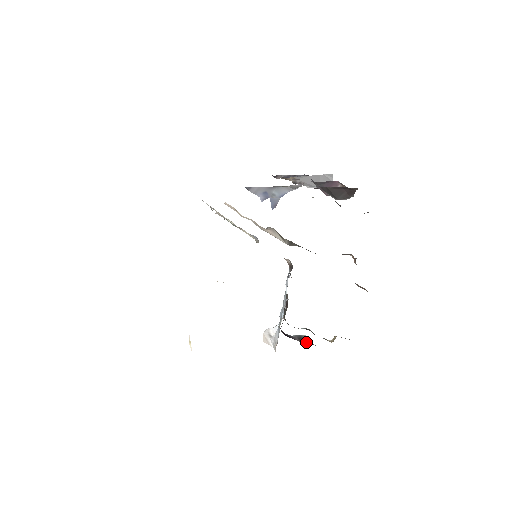
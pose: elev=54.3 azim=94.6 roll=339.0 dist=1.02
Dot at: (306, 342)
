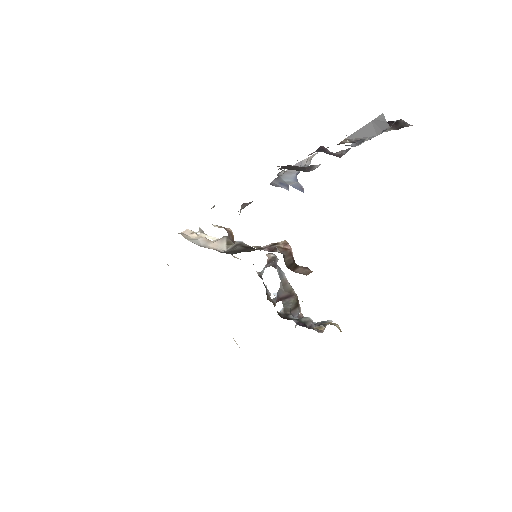
Dot at: occluded
